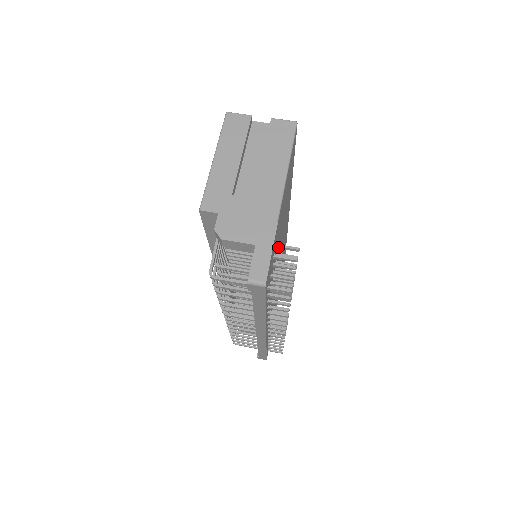
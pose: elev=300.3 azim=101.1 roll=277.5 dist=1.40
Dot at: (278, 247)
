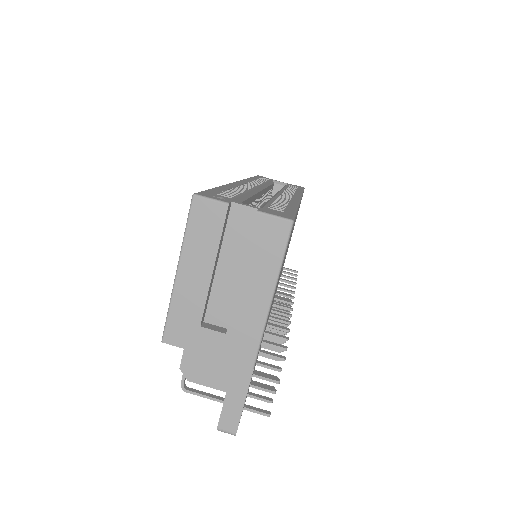
Dot at: (261, 353)
